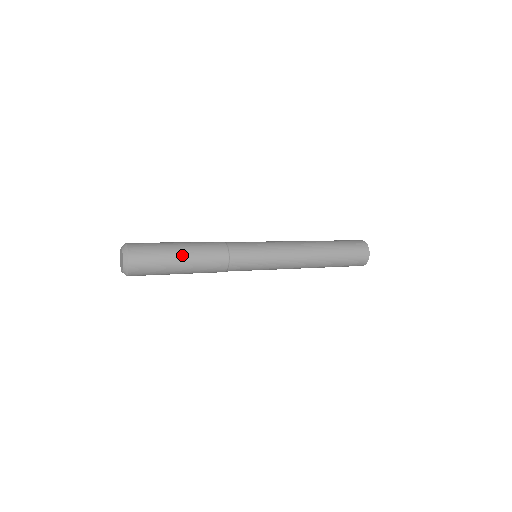
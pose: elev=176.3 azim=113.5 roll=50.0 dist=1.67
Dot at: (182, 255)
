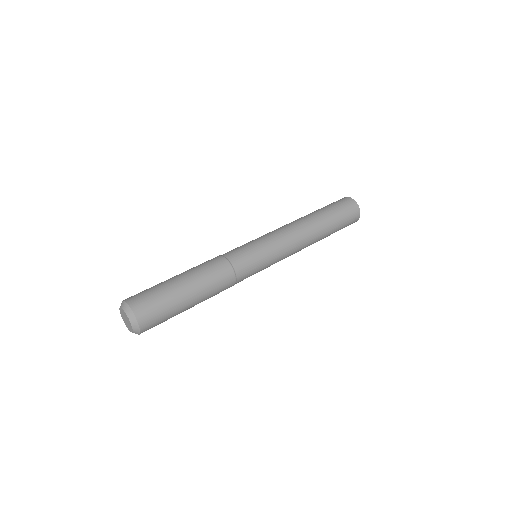
Dot at: (186, 286)
